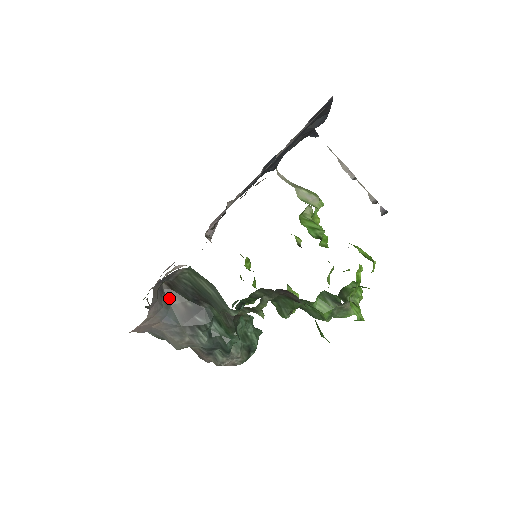
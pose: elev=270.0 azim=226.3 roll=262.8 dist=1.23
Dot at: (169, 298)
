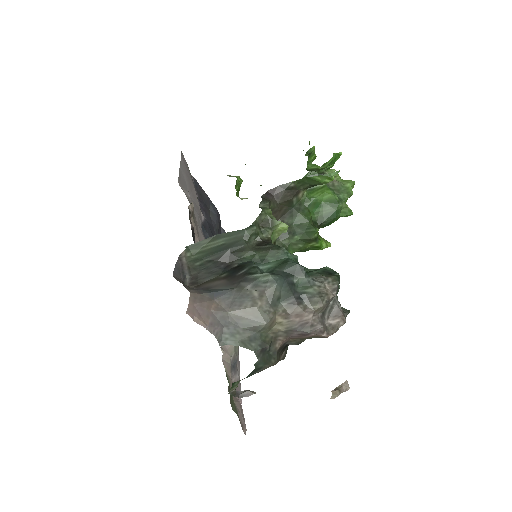
Dot at: (203, 289)
